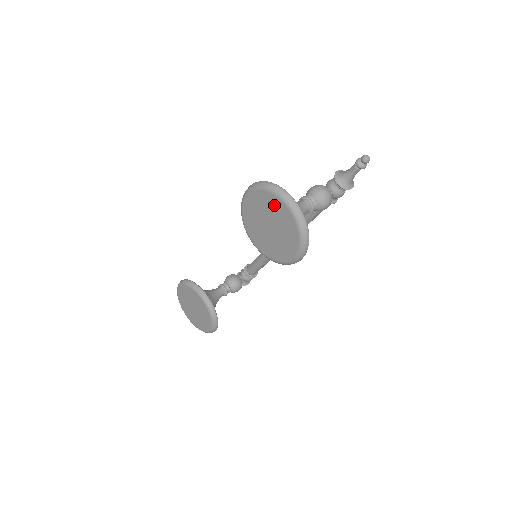
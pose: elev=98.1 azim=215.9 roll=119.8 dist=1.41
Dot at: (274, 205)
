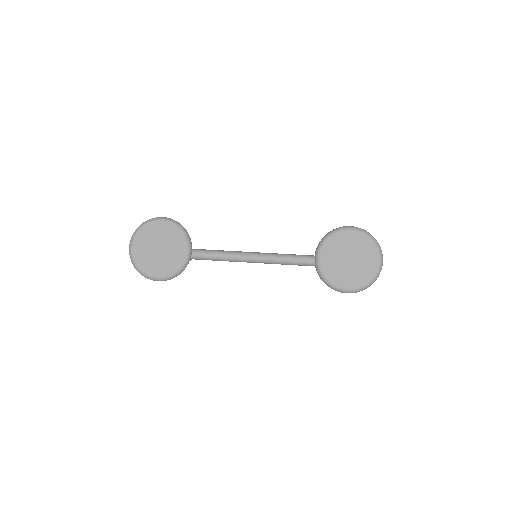
Dot at: (369, 252)
